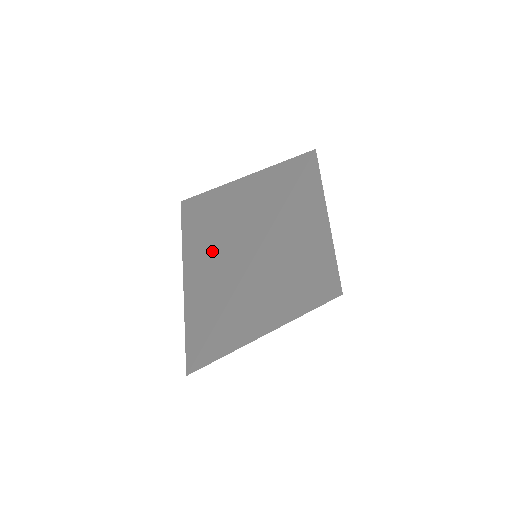
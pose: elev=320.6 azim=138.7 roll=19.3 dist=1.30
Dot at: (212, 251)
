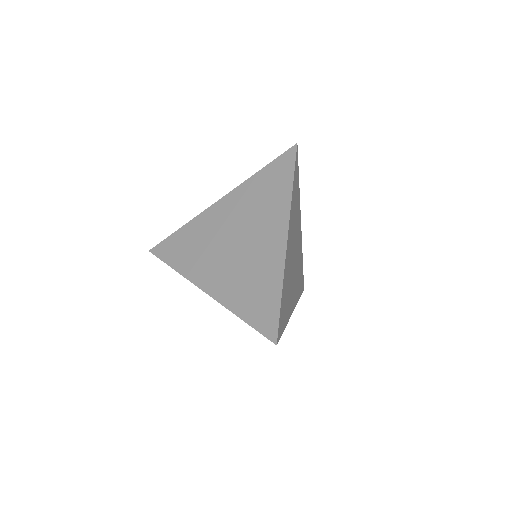
Dot at: (231, 253)
